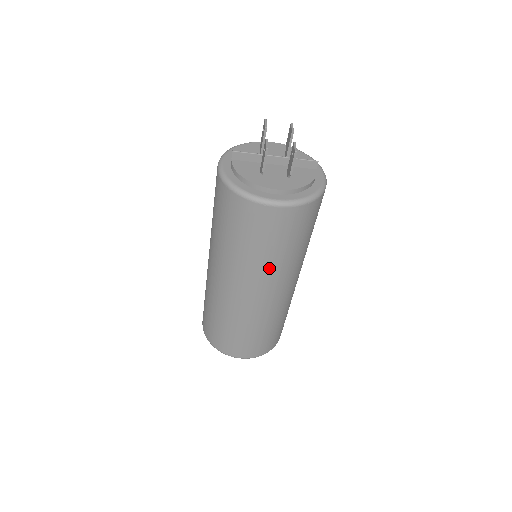
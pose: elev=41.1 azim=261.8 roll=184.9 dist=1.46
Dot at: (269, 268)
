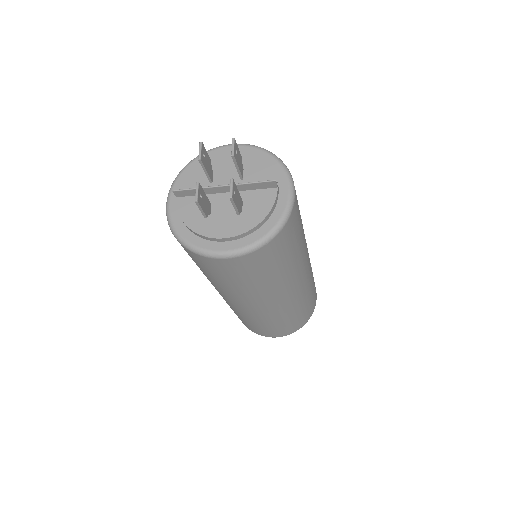
Dot at: (256, 292)
